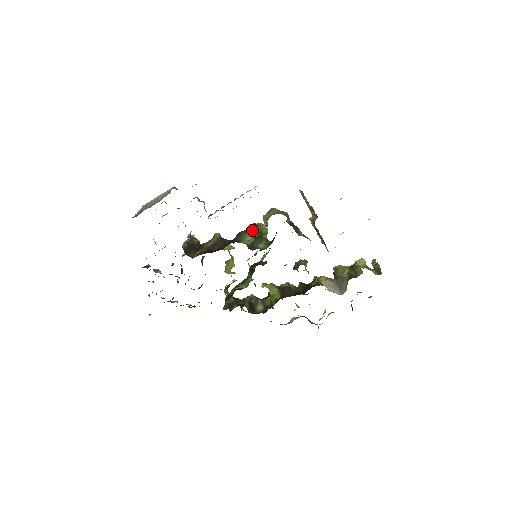
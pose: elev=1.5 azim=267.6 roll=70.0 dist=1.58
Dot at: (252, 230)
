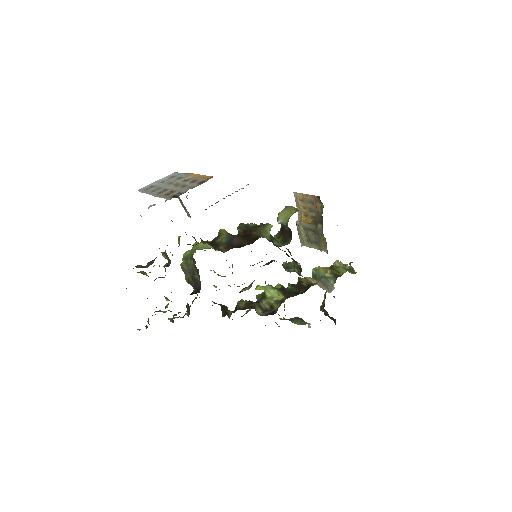
Dot at: (270, 226)
